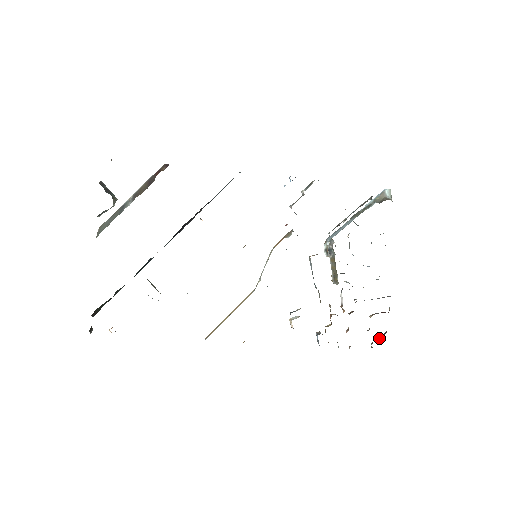
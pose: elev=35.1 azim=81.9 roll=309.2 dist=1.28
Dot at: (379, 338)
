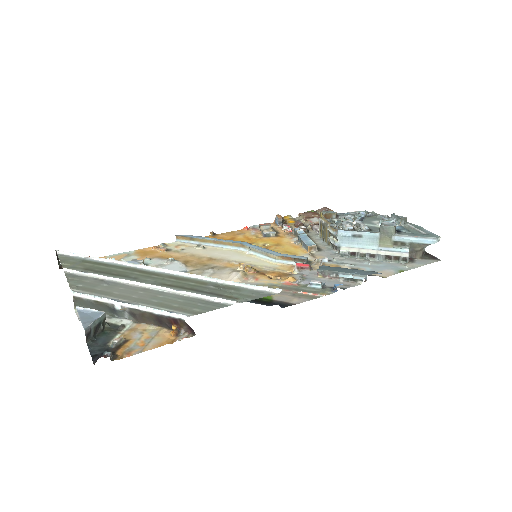
Dot at: occluded
